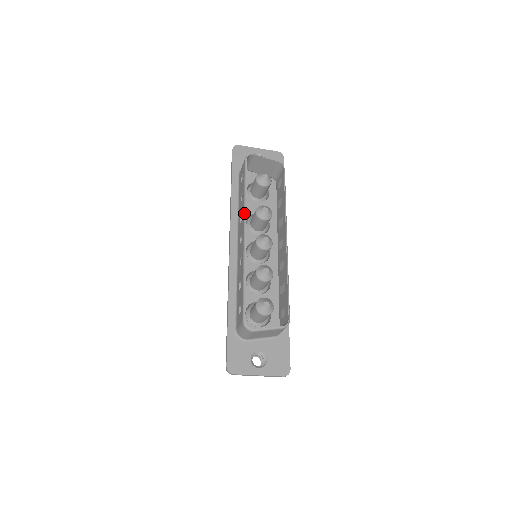
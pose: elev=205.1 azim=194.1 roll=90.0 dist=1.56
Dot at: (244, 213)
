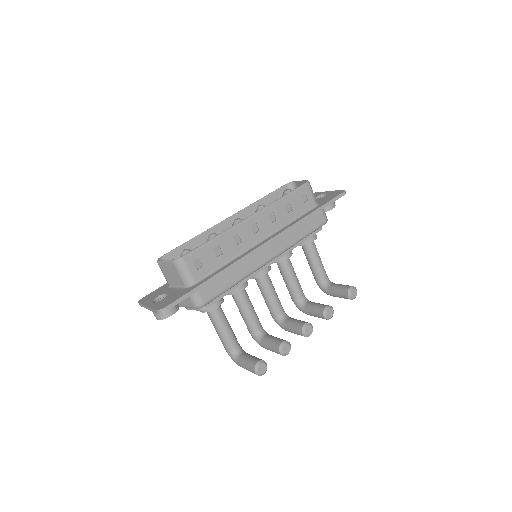
Dot at: (244, 209)
